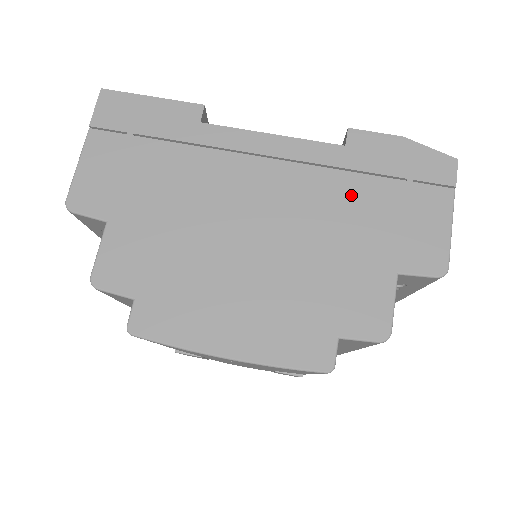
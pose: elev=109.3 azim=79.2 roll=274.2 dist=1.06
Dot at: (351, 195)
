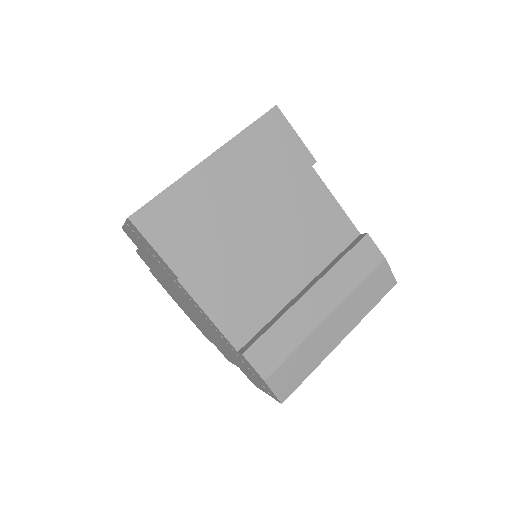
Dot at: (232, 353)
